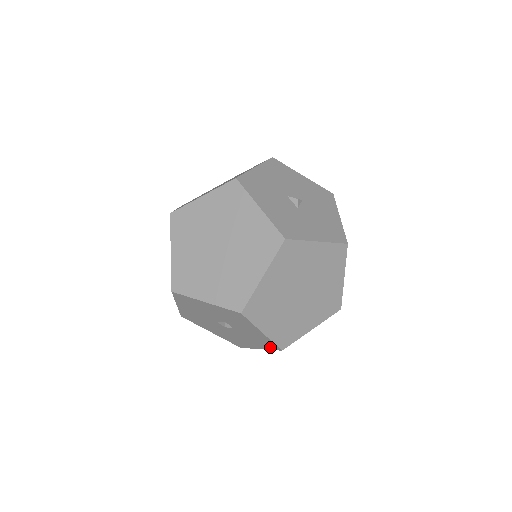
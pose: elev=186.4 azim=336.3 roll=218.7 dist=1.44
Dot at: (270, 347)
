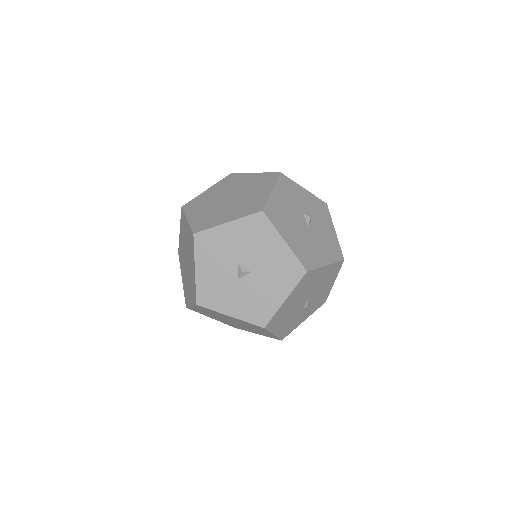
Dot at: occluded
